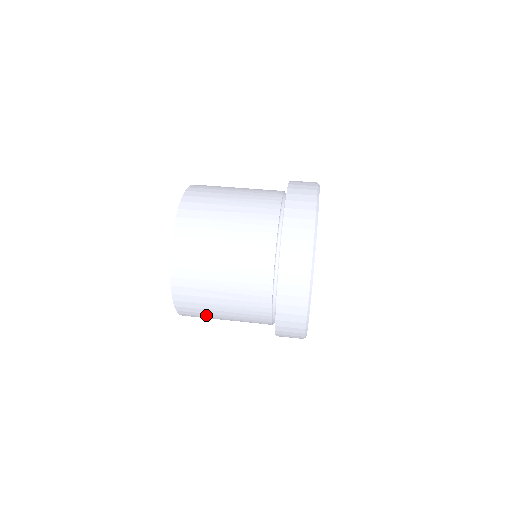
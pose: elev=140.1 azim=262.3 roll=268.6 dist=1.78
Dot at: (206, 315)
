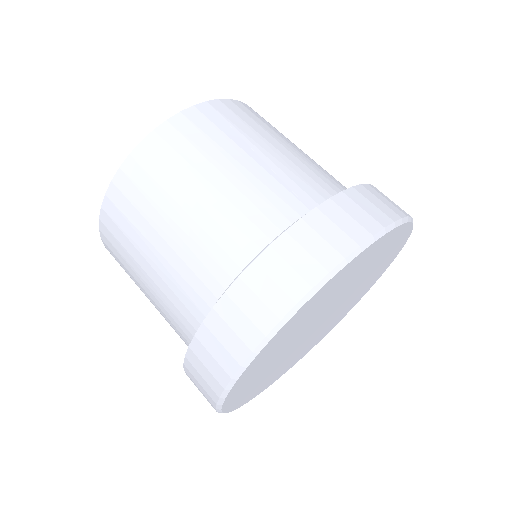
Dot at: occluded
